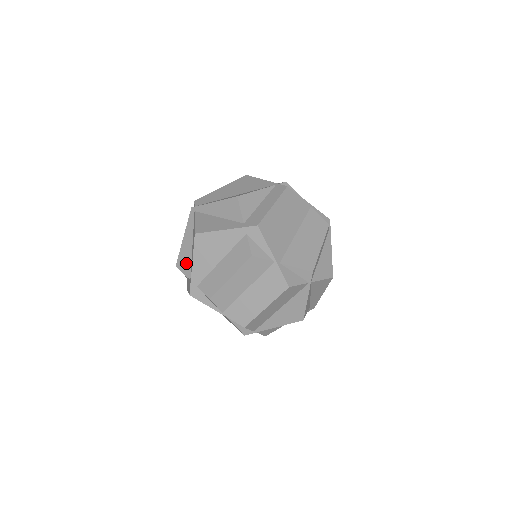
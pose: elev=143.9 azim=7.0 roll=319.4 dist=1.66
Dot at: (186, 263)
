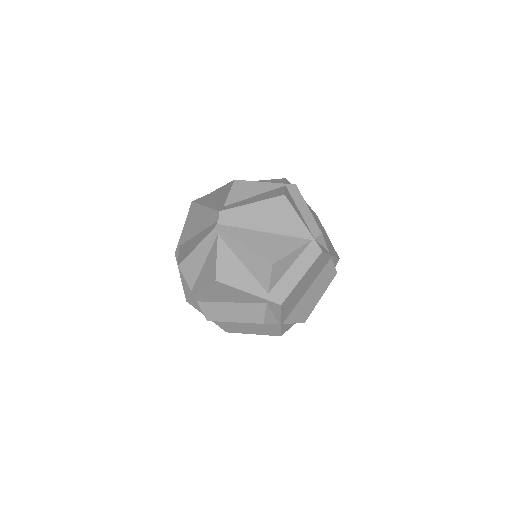
Dot at: (191, 274)
